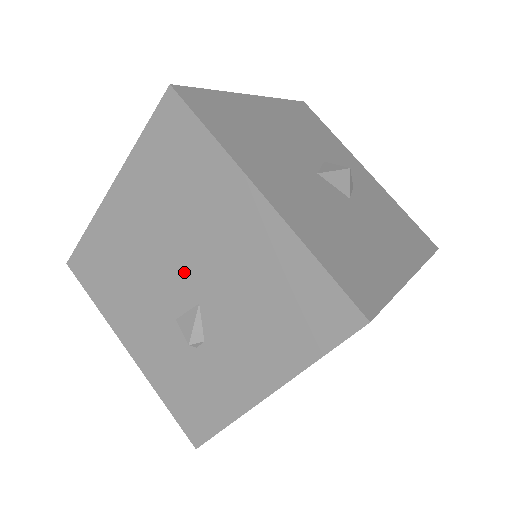
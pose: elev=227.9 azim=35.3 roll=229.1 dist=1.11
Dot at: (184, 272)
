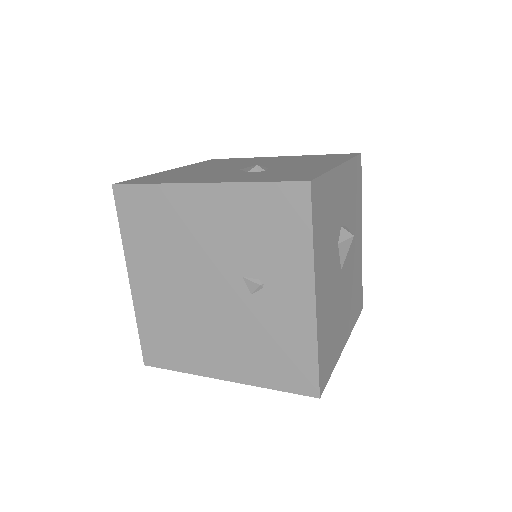
Dot at: occluded
